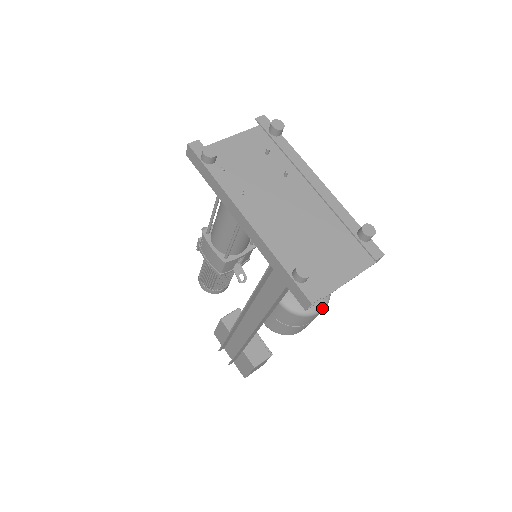
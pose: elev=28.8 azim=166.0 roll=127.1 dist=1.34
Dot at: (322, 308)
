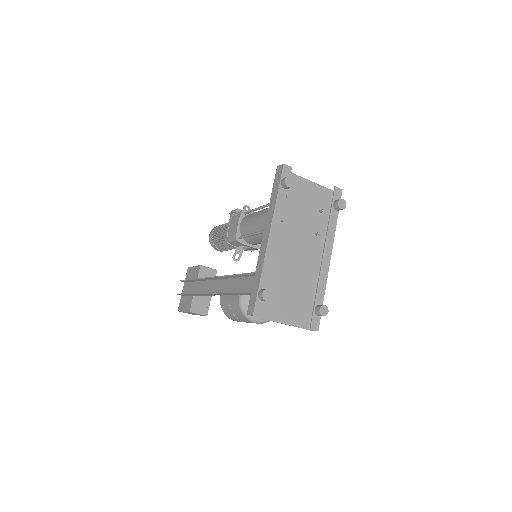
Dot at: (258, 322)
